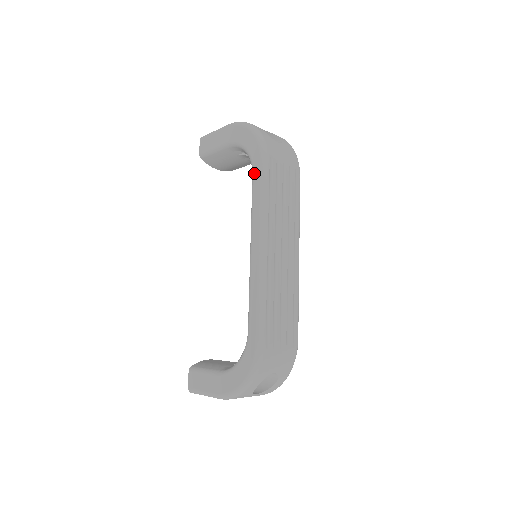
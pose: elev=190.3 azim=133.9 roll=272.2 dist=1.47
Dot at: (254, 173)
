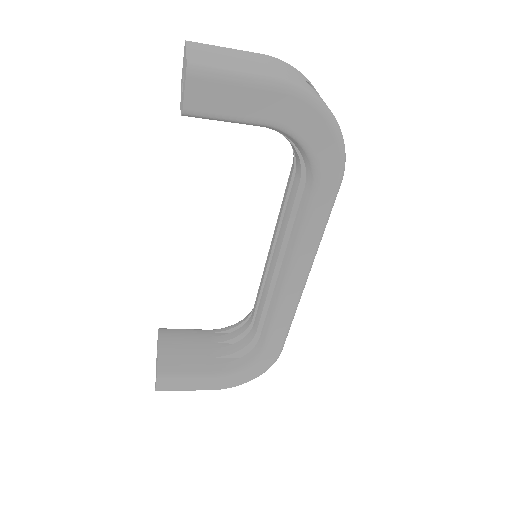
Dot at: (320, 195)
